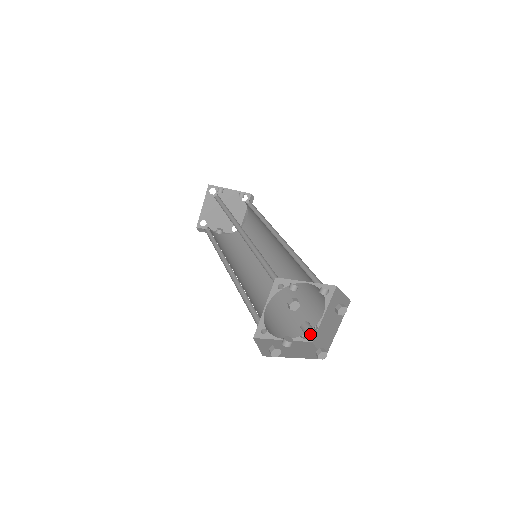
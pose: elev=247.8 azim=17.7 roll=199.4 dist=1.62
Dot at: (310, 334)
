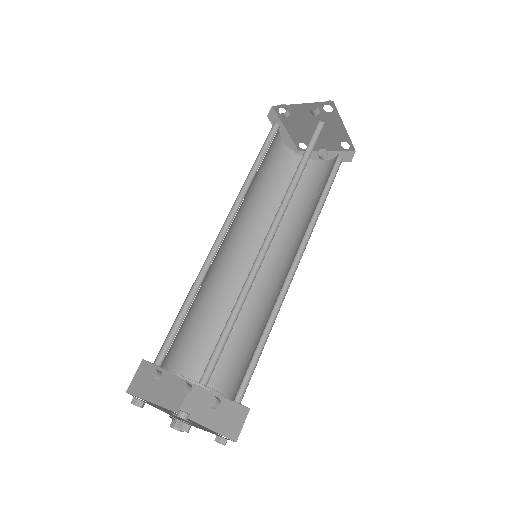
Dot at: (240, 402)
